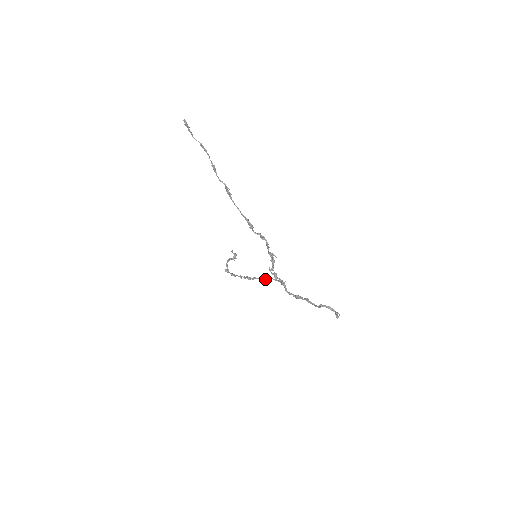
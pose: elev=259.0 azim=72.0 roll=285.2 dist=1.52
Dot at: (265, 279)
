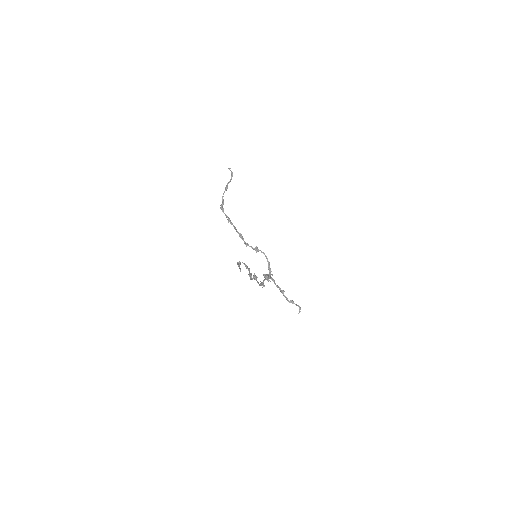
Dot at: (256, 251)
